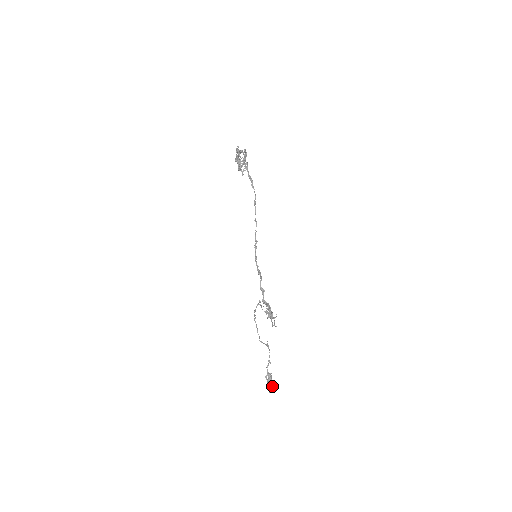
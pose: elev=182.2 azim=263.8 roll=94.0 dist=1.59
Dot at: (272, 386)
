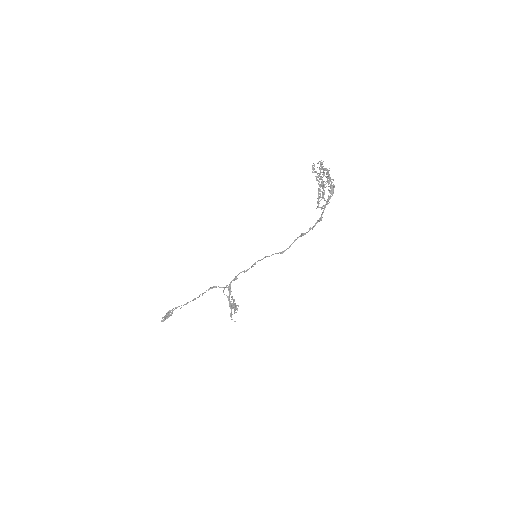
Dot at: (167, 318)
